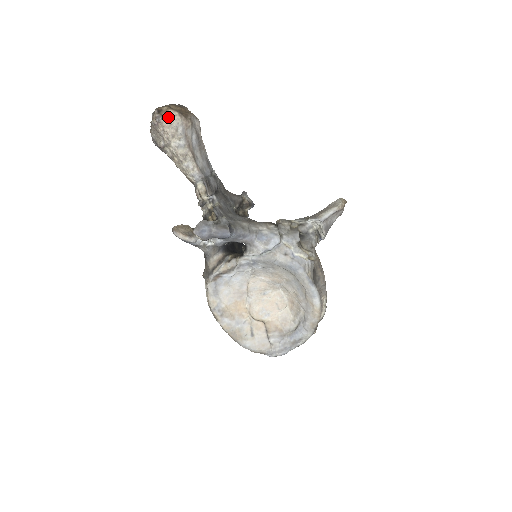
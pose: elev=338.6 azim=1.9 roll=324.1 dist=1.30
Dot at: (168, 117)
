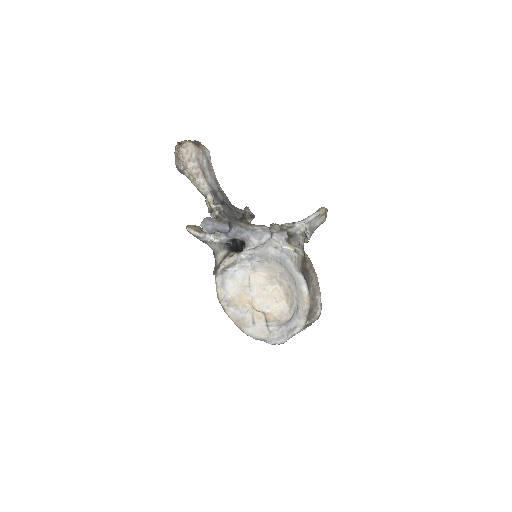
Dot at: (185, 147)
